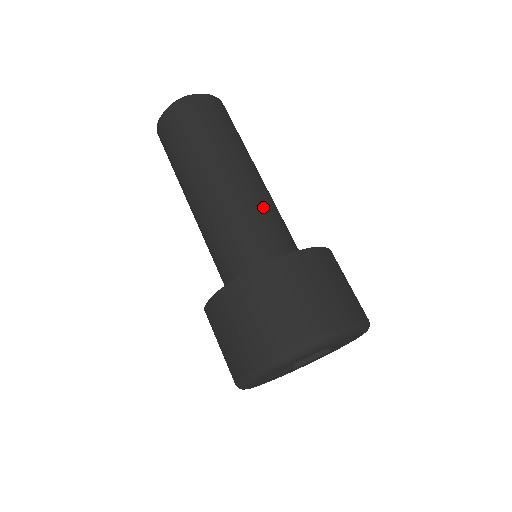
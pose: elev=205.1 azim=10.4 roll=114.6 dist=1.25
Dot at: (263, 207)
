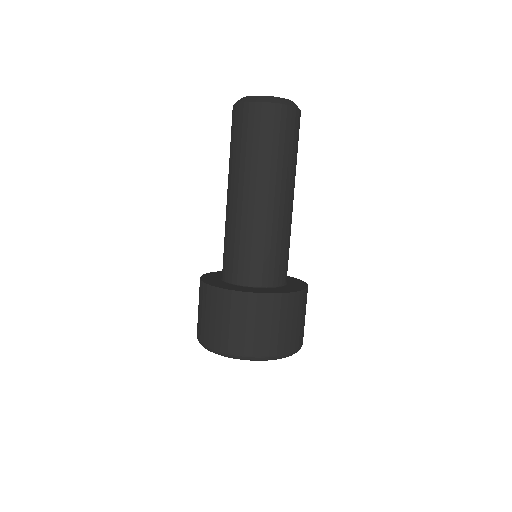
Dot at: (243, 233)
